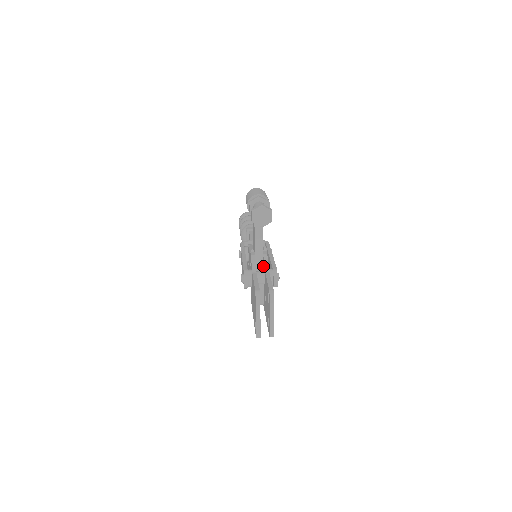
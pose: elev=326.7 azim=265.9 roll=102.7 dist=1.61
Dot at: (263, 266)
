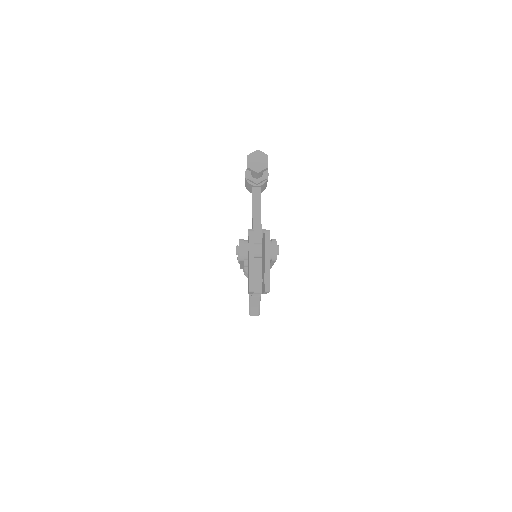
Dot at: (261, 242)
